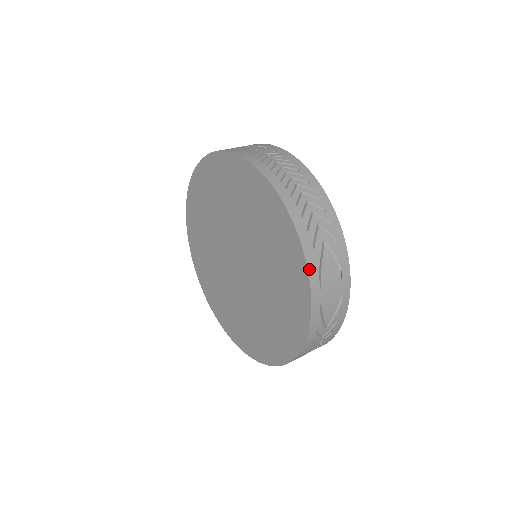
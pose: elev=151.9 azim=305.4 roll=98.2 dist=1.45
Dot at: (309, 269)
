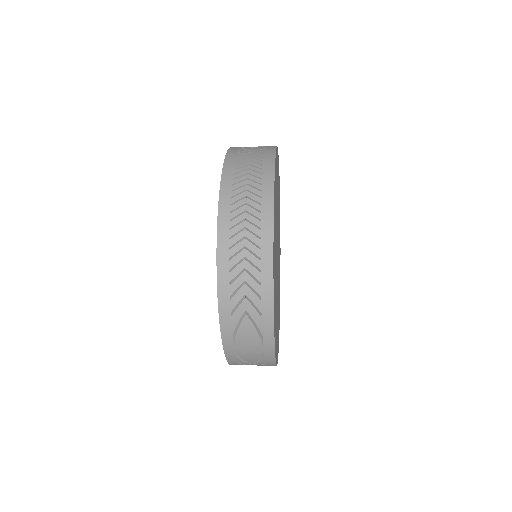
Dot at: (222, 328)
